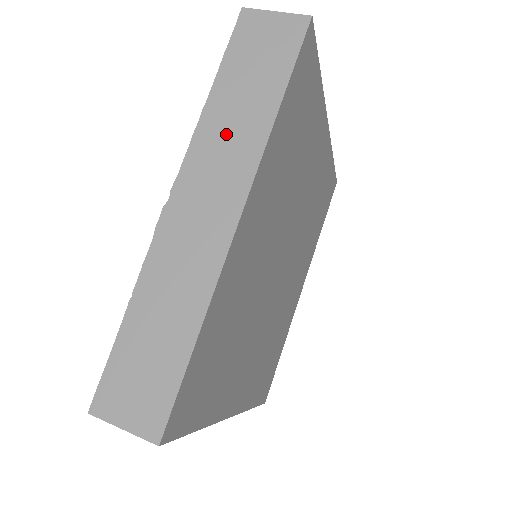
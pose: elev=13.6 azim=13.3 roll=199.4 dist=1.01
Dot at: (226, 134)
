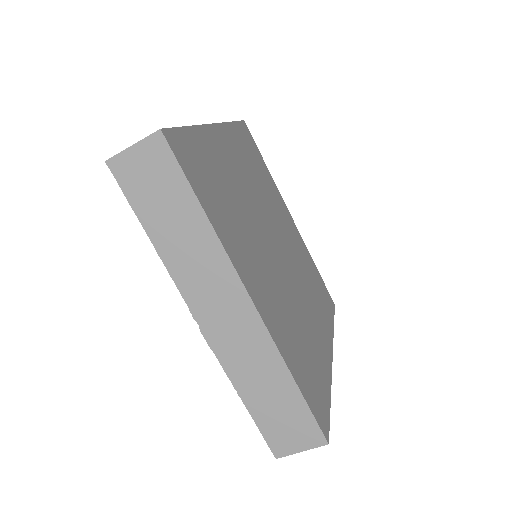
Dot at: (190, 259)
